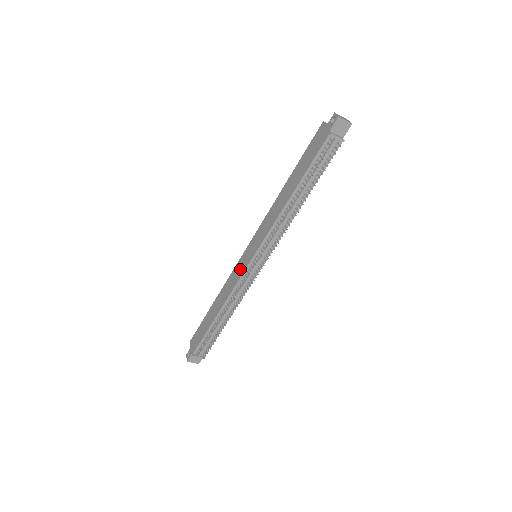
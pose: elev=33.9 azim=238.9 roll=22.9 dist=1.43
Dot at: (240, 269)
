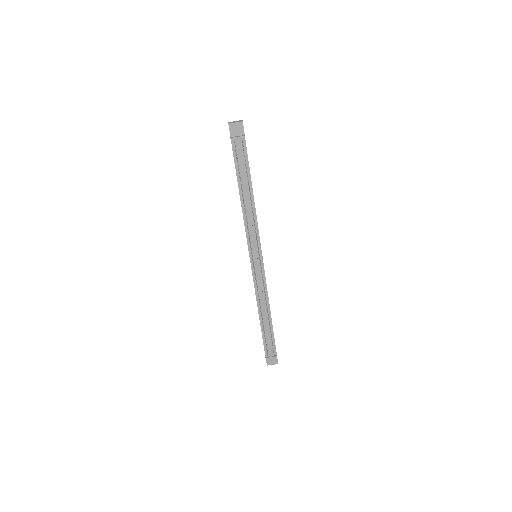
Dot at: occluded
